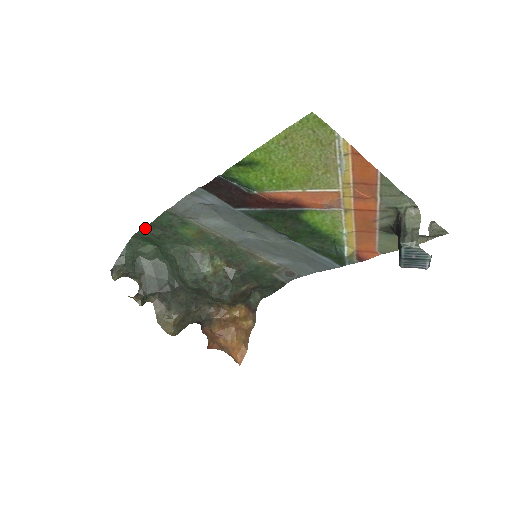
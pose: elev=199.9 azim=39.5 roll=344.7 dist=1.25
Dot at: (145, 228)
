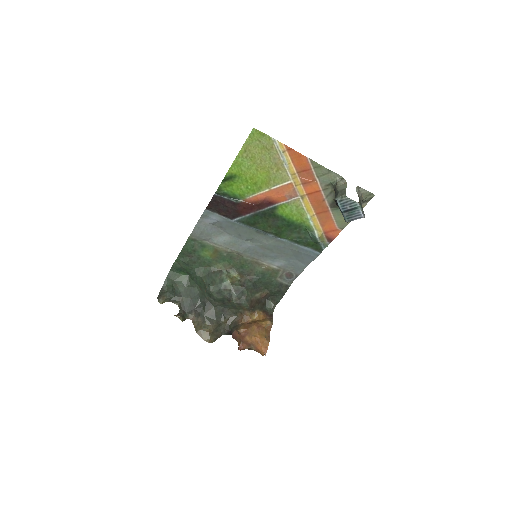
Dot at: (177, 258)
